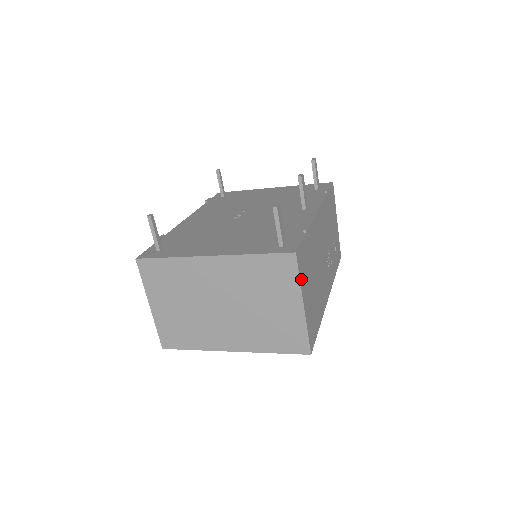
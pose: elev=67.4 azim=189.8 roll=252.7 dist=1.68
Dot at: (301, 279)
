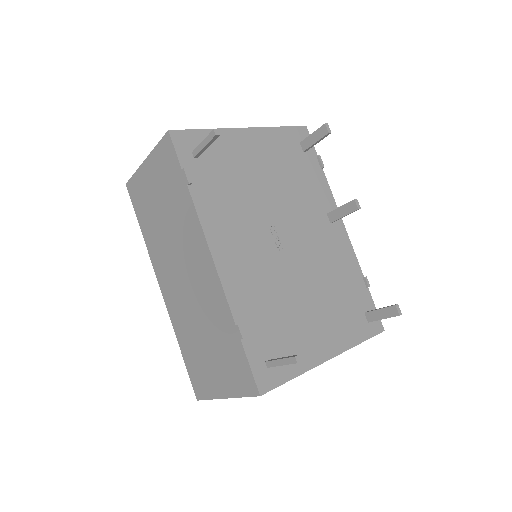
Dot at: occluded
